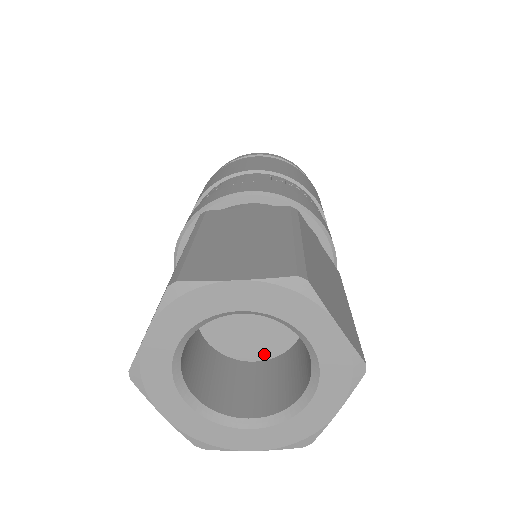
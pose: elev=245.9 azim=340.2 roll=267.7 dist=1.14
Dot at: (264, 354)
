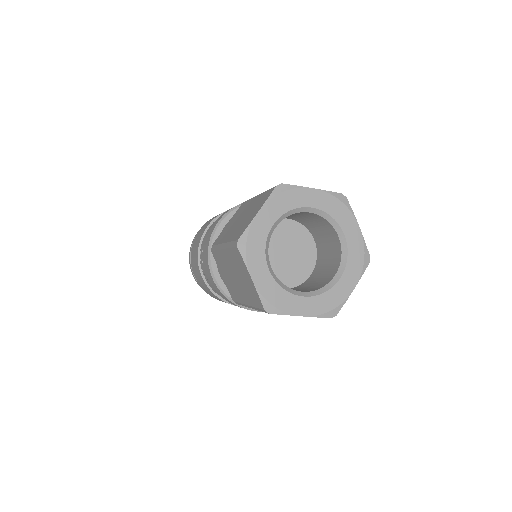
Dot at: (310, 265)
